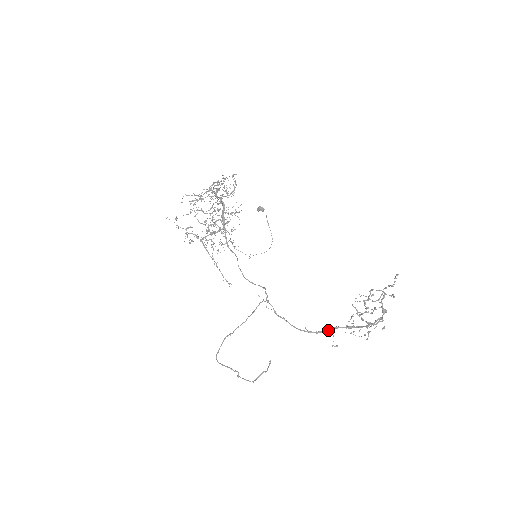
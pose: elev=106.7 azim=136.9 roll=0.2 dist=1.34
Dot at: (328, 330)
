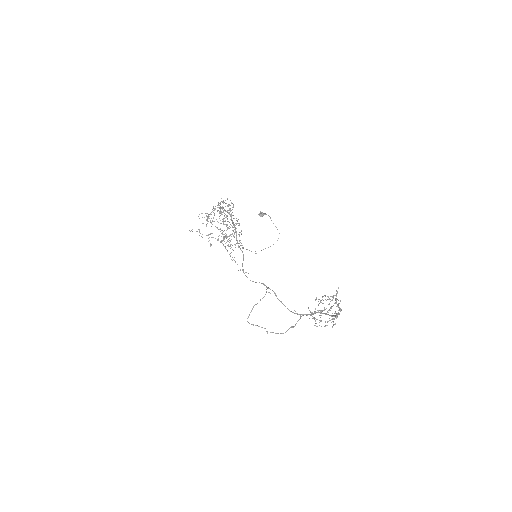
Dot at: occluded
